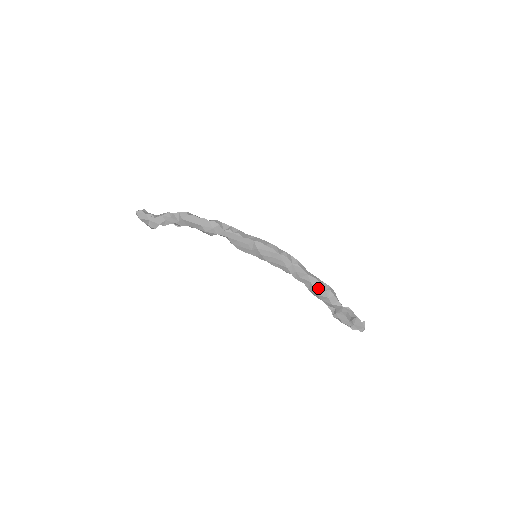
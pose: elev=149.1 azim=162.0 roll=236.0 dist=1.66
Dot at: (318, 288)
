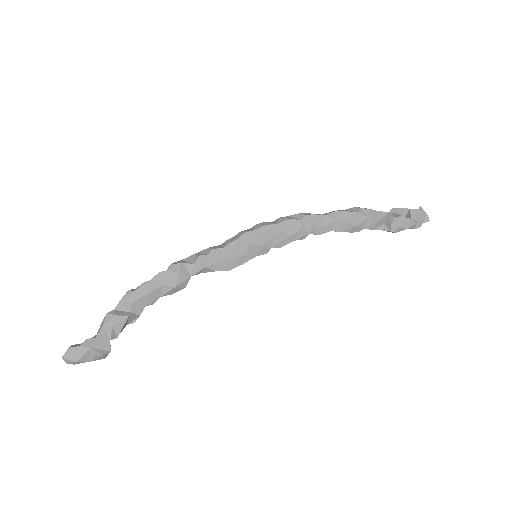
Dot at: (349, 218)
